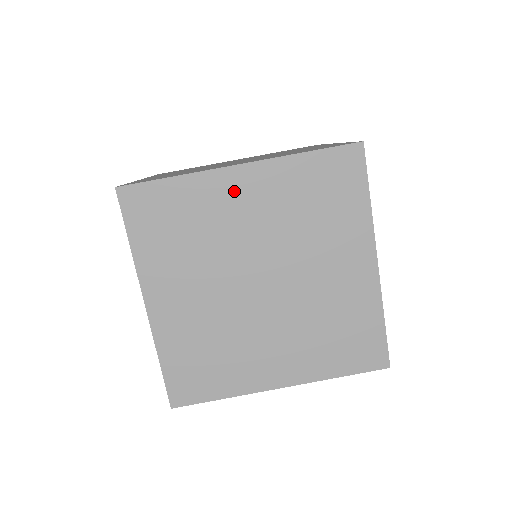
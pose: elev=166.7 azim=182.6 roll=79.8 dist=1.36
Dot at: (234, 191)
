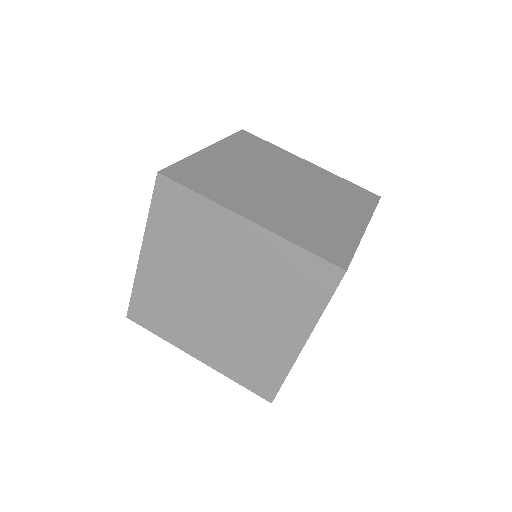
Dot at: occluded
